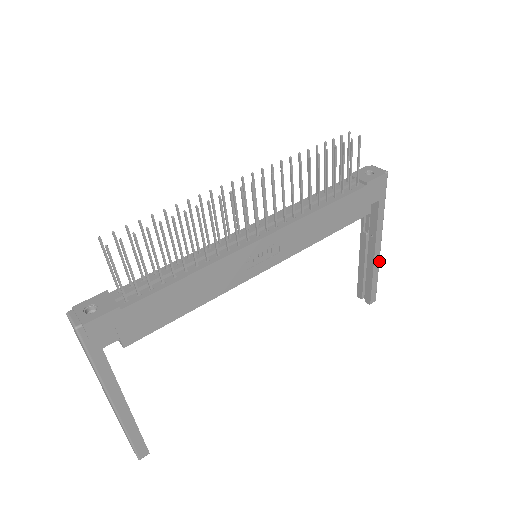
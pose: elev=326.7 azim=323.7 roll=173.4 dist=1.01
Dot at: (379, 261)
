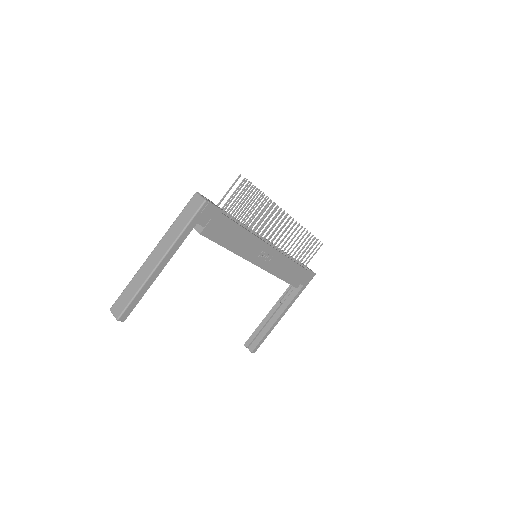
Dot at: occluded
